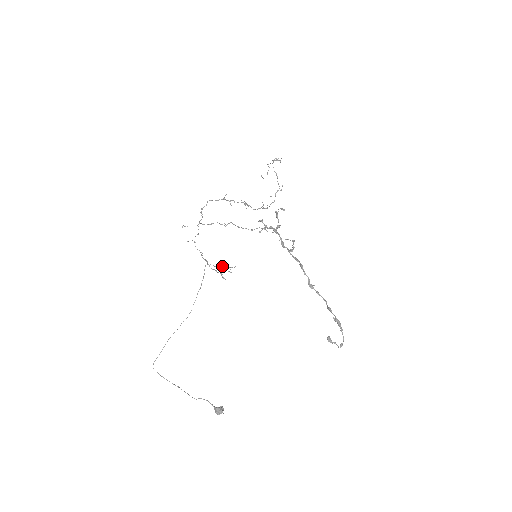
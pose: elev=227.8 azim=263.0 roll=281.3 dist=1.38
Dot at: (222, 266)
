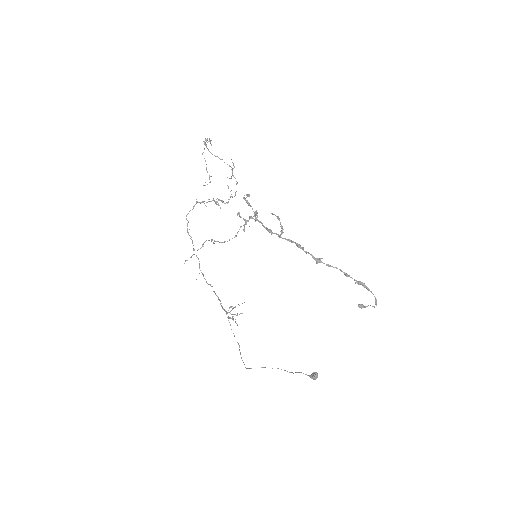
Dot at: occluded
